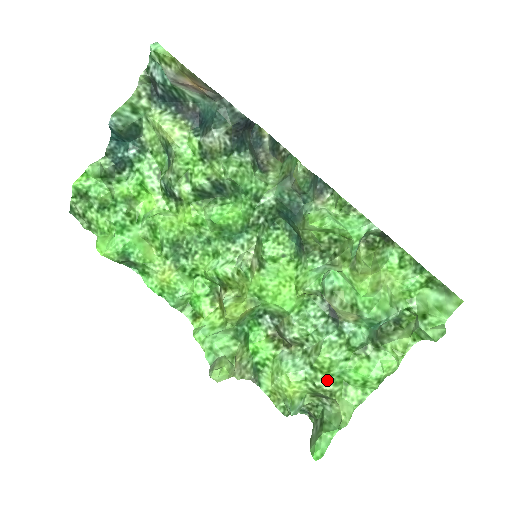
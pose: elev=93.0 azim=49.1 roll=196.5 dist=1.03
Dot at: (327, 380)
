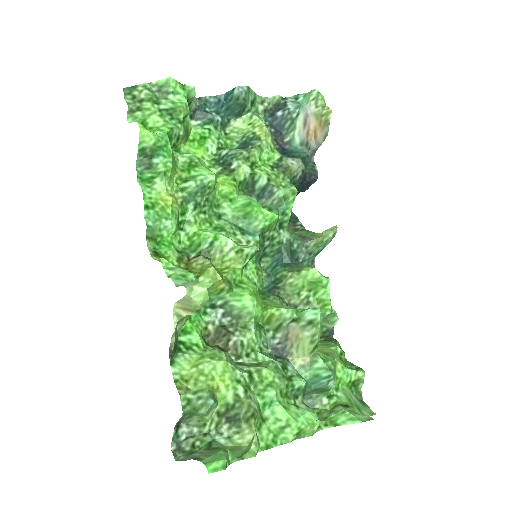
Dot at: (256, 398)
